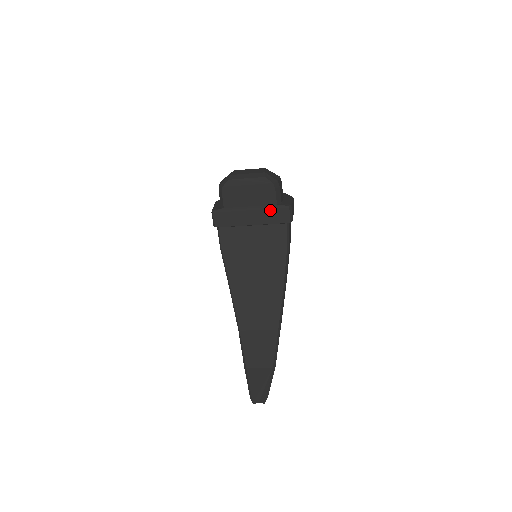
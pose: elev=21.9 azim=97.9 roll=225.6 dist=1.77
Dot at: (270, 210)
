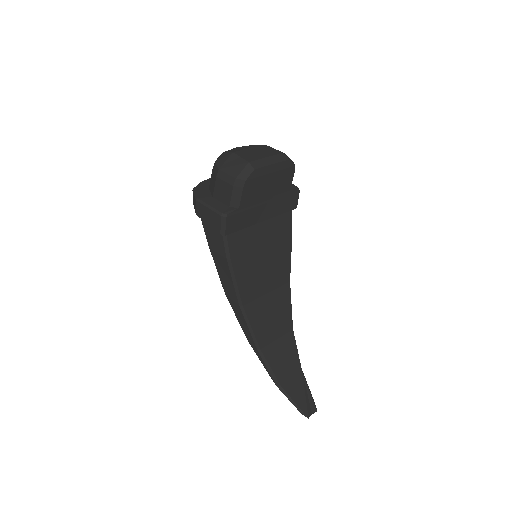
Dot at: (283, 198)
